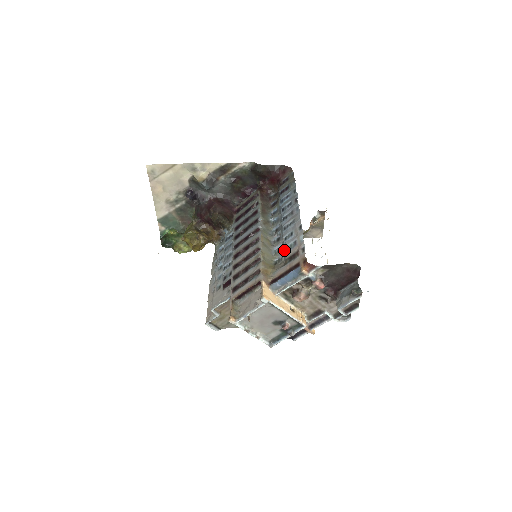
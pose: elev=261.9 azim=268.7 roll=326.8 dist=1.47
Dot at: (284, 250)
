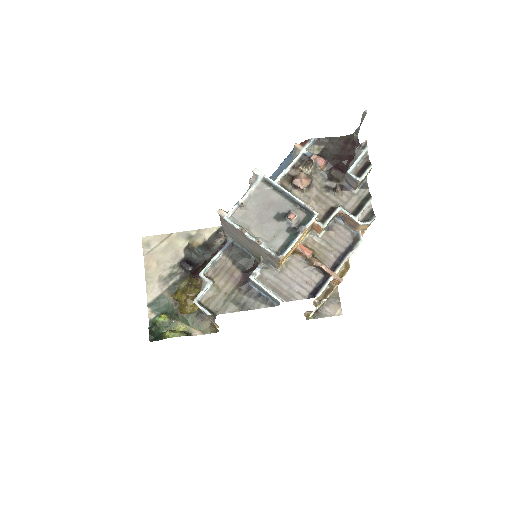
Dot at: occluded
